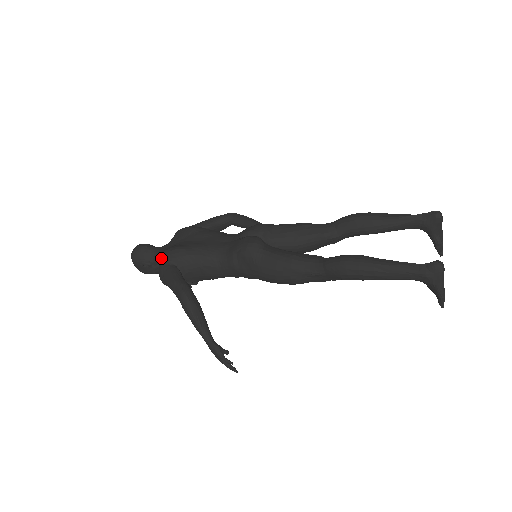
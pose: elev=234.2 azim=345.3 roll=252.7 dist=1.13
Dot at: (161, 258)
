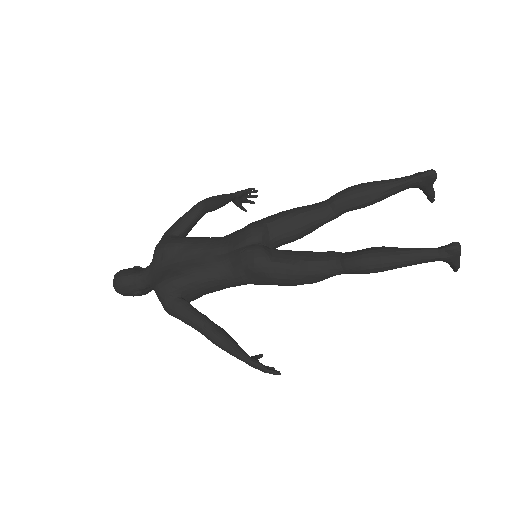
Dot at: (160, 293)
